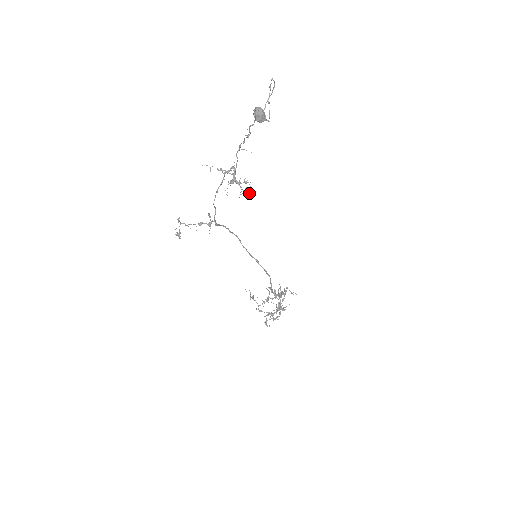
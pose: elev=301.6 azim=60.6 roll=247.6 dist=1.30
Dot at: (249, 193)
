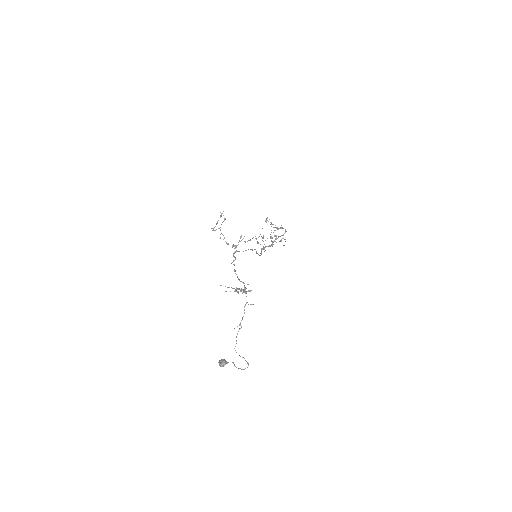
Dot at: (245, 293)
